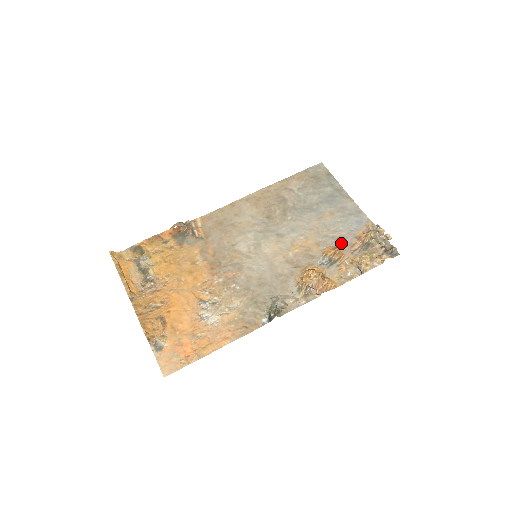
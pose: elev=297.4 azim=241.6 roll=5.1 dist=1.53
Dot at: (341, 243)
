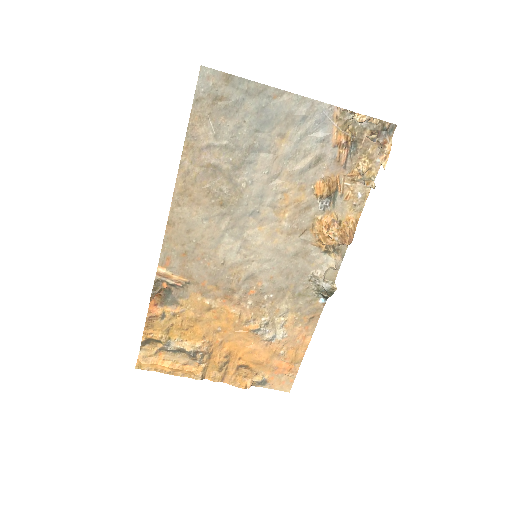
Dot at: (324, 166)
